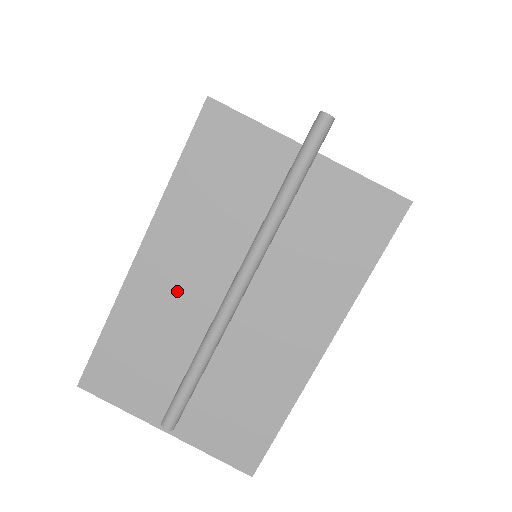
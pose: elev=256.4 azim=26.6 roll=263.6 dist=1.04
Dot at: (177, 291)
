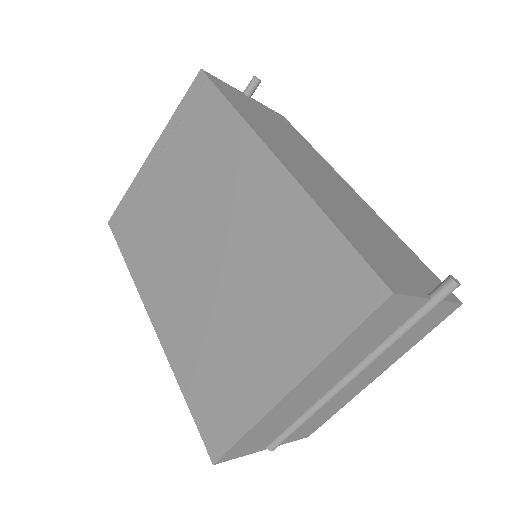
Dot at: (309, 394)
